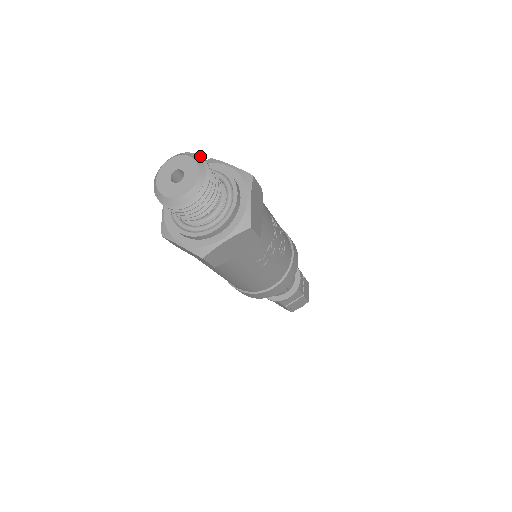
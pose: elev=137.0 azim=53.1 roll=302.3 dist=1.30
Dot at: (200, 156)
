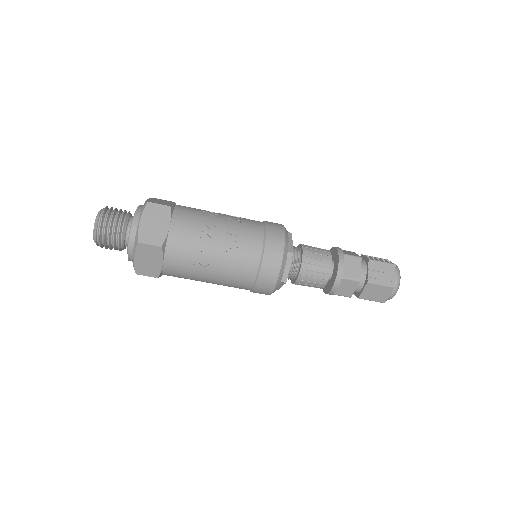
Dot at: (105, 207)
